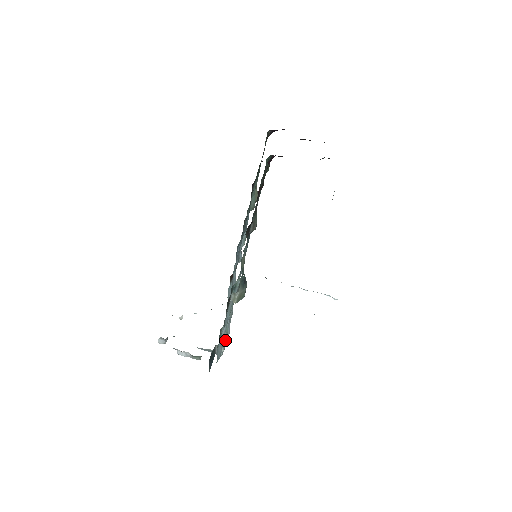
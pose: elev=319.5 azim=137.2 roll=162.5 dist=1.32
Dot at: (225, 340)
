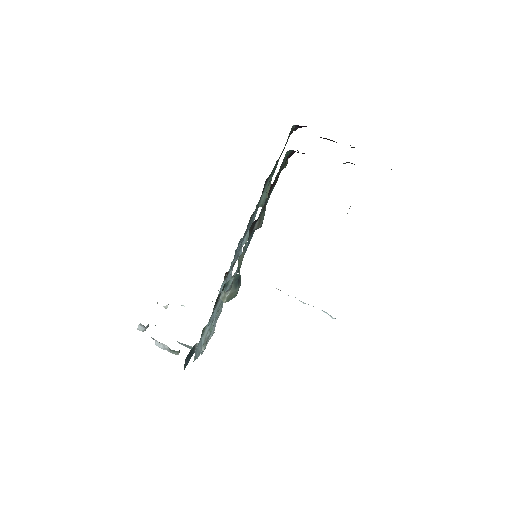
Dot at: (207, 339)
